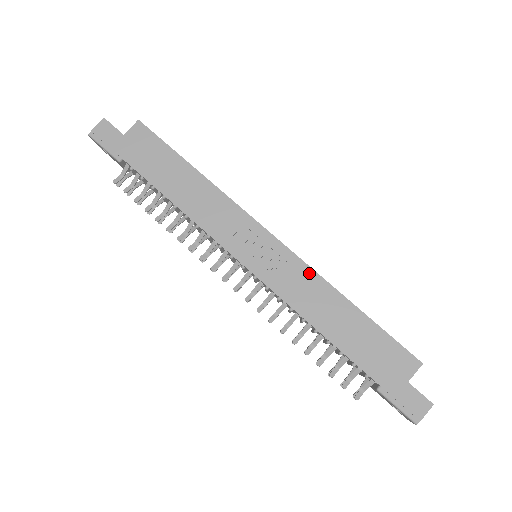
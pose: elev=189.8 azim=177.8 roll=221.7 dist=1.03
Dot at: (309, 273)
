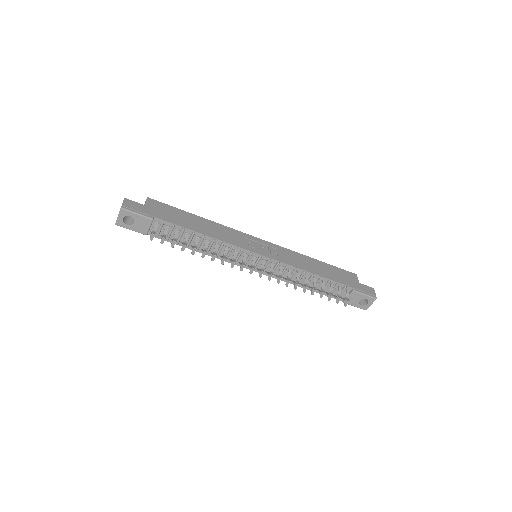
Dot at: (289, 251)
